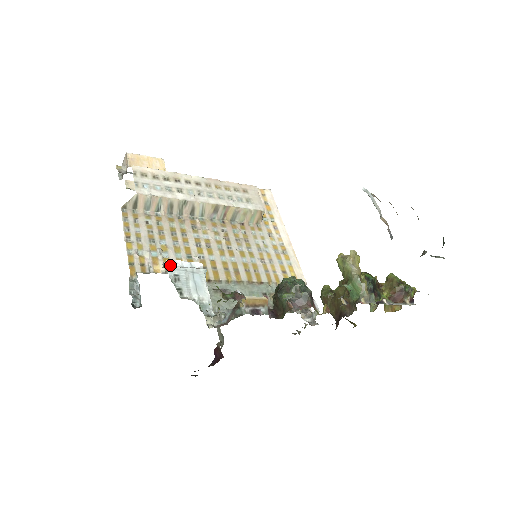
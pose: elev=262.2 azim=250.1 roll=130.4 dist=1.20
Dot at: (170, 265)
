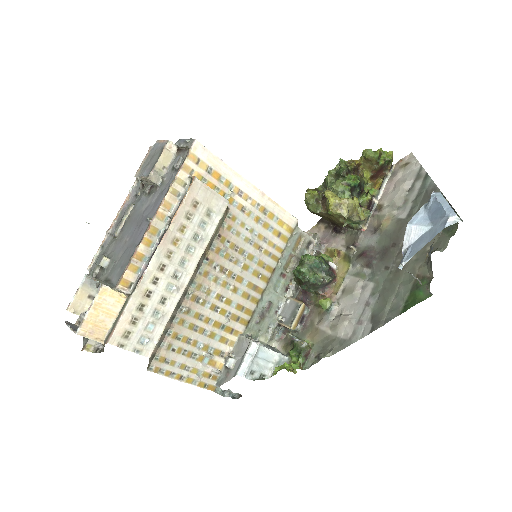
Dot at: (242, 374)
